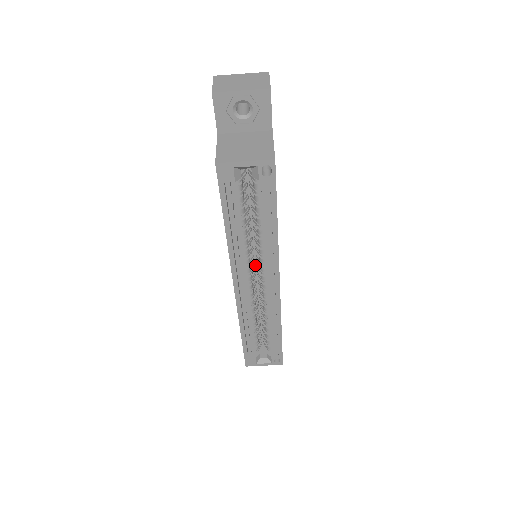
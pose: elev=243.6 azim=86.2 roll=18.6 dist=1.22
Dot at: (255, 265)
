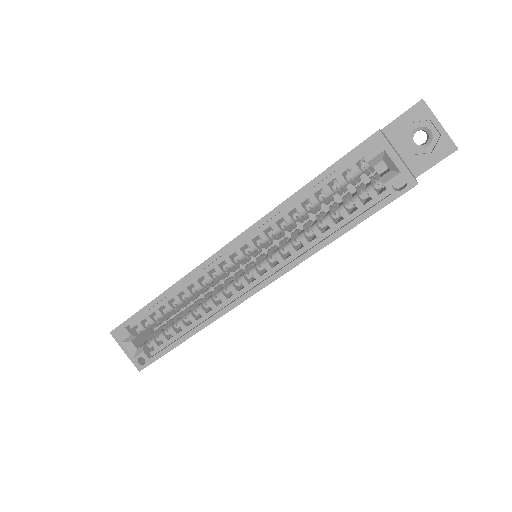
Dot at: occluded
